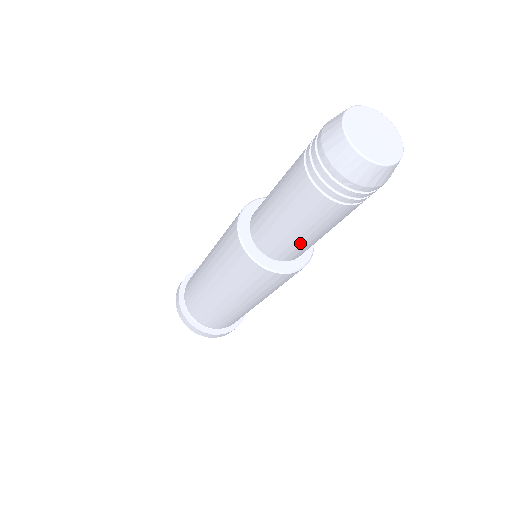
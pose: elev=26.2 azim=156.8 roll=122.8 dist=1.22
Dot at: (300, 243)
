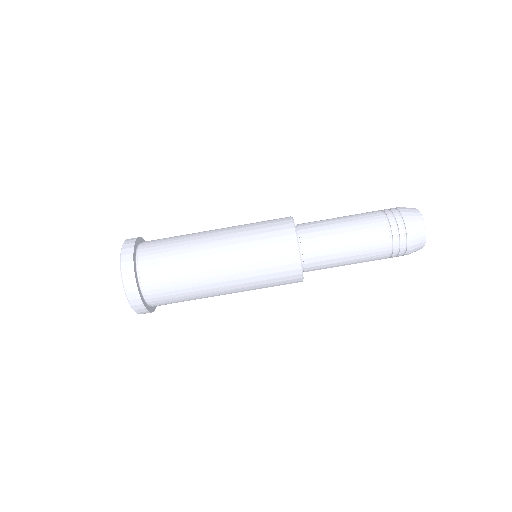
Dot at: (332, 234)
